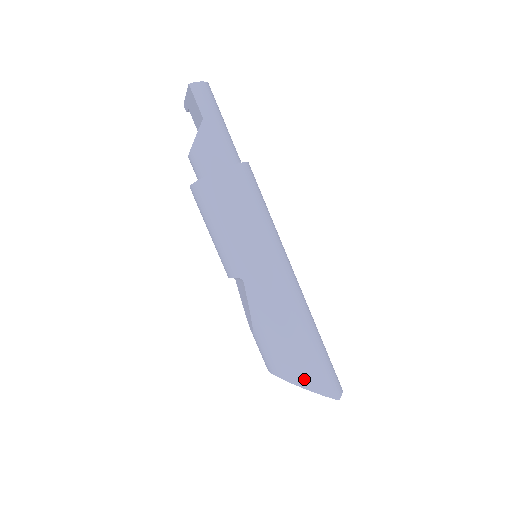
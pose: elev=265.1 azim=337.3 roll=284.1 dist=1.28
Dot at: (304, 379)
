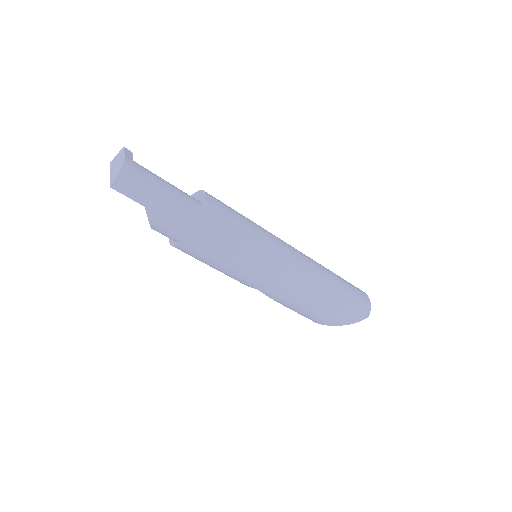
Dot at: (336, 322)
